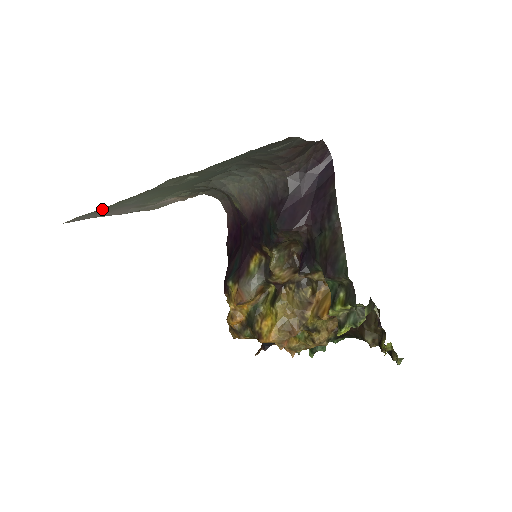
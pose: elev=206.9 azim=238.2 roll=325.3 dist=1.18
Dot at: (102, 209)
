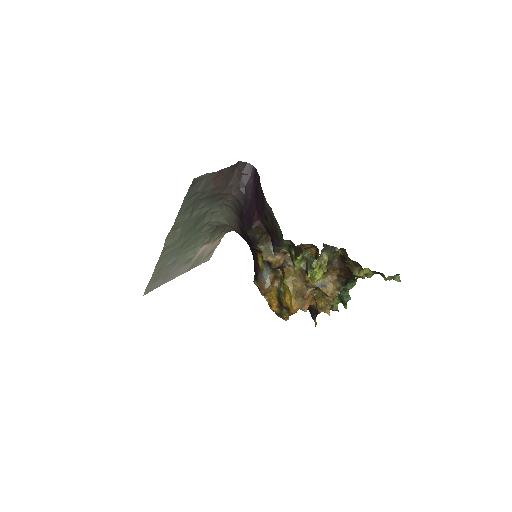
Dot at: (153, 276)
